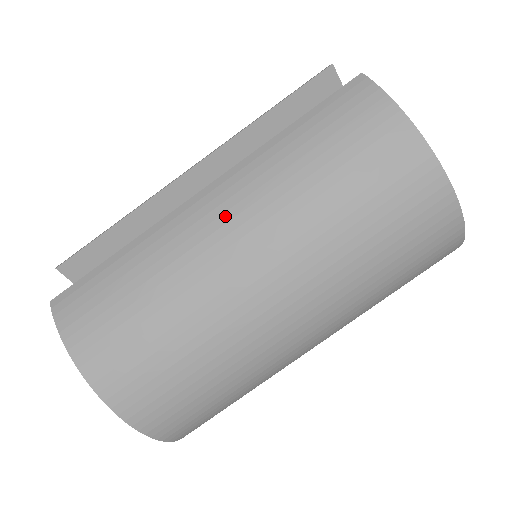
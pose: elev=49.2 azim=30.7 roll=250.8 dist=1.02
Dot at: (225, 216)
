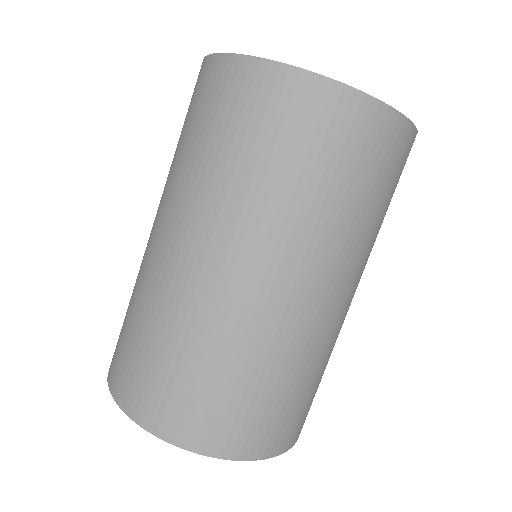
Dot at: (158, 226)
